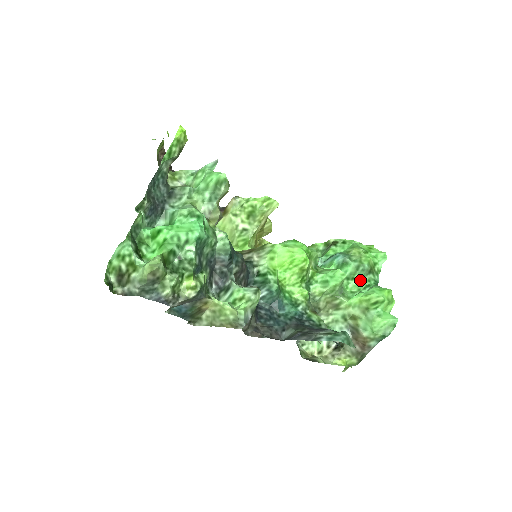
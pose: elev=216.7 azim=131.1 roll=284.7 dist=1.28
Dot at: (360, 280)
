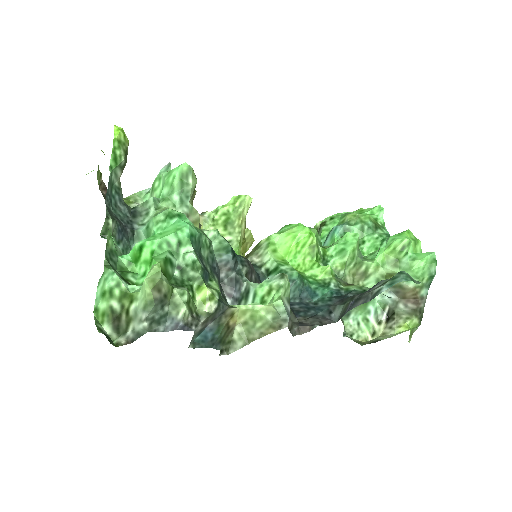
Dot at: (372, 239)
